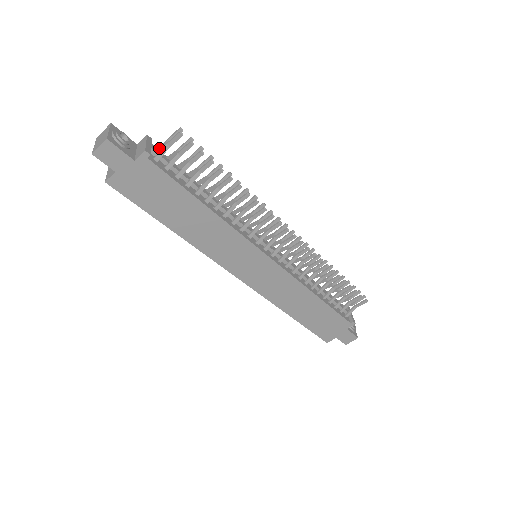
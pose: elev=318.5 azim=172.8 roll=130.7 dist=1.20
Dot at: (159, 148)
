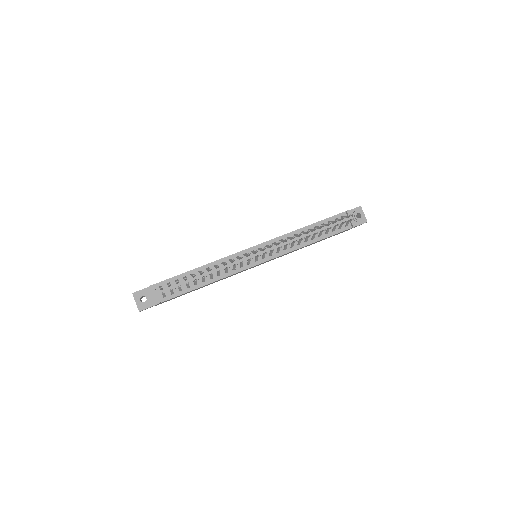
Dot at: occluded
